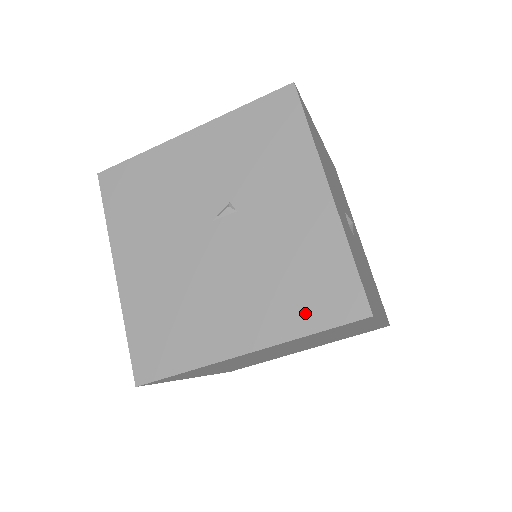
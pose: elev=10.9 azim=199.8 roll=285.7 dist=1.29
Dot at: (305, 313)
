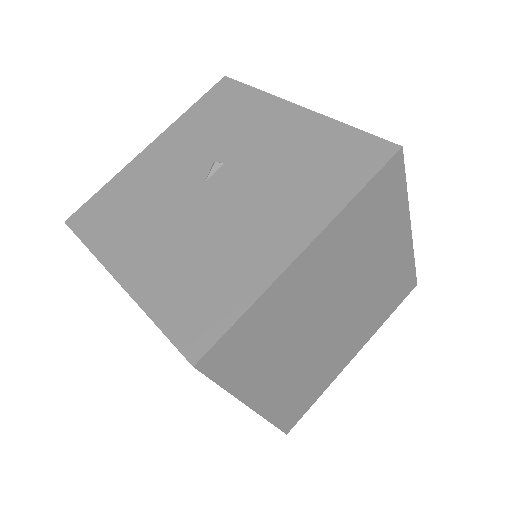
Dot at: (340, 183)
